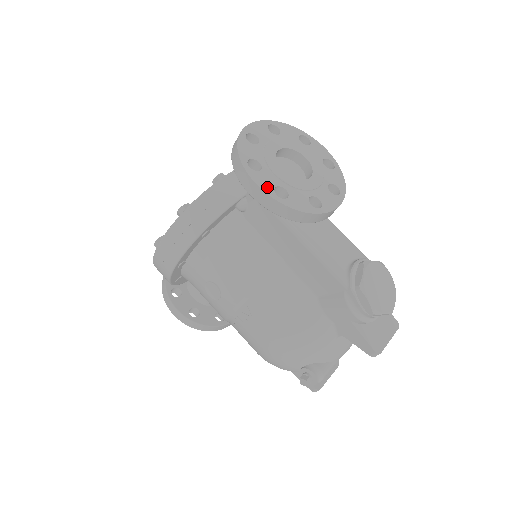
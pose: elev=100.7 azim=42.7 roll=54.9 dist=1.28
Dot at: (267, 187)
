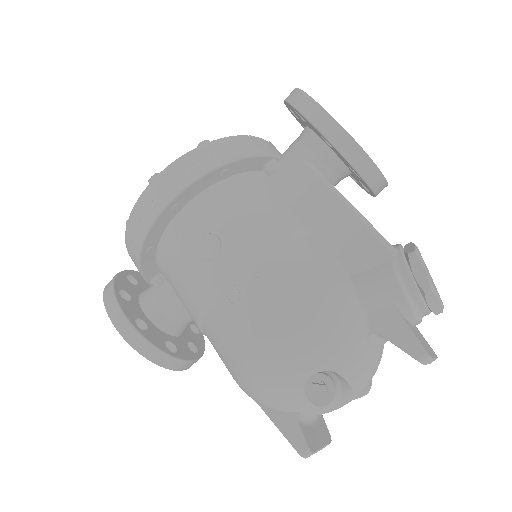
Dot at: (329, 114)
